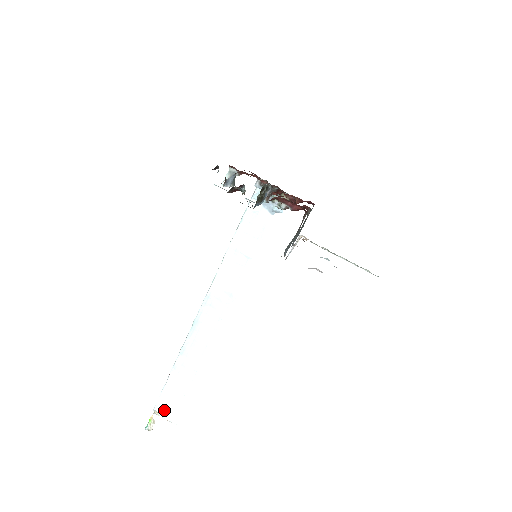
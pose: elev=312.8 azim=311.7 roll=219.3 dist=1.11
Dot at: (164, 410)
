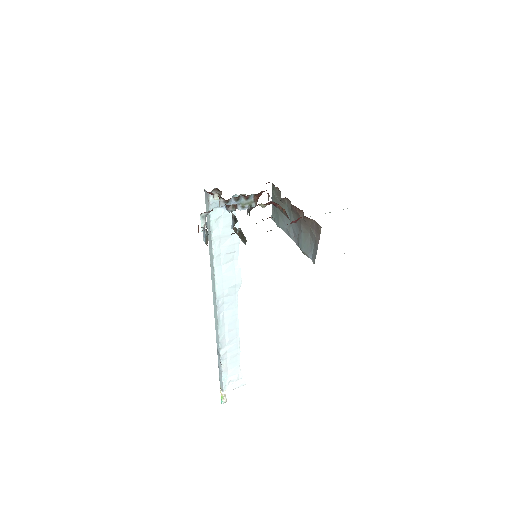
Dot at: (231, 385)
